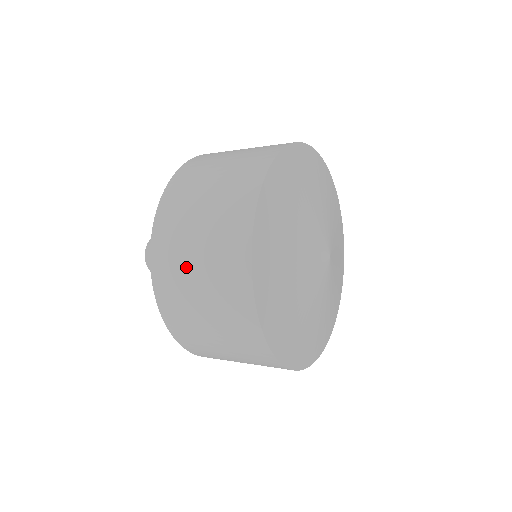
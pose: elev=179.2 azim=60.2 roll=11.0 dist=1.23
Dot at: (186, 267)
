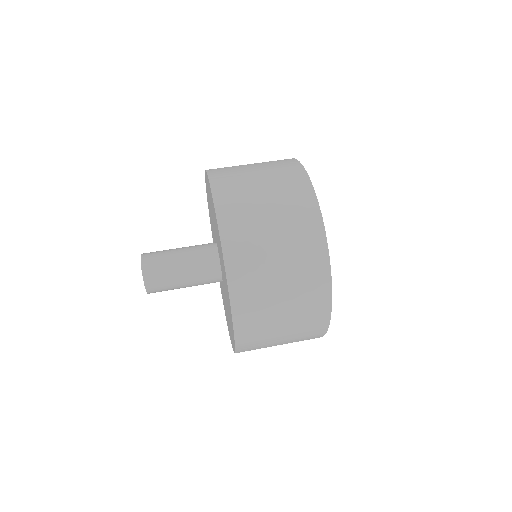
Dot at: (272, 327)
